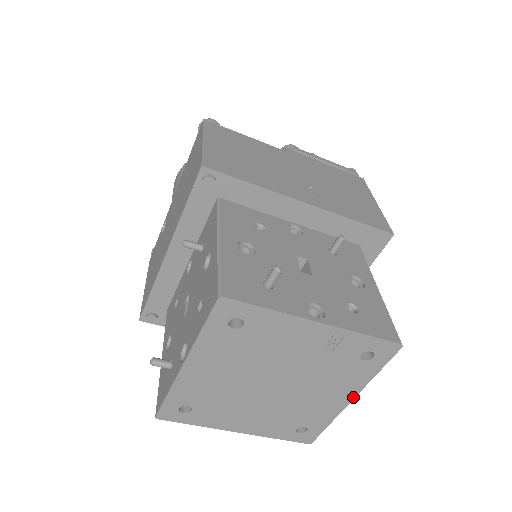
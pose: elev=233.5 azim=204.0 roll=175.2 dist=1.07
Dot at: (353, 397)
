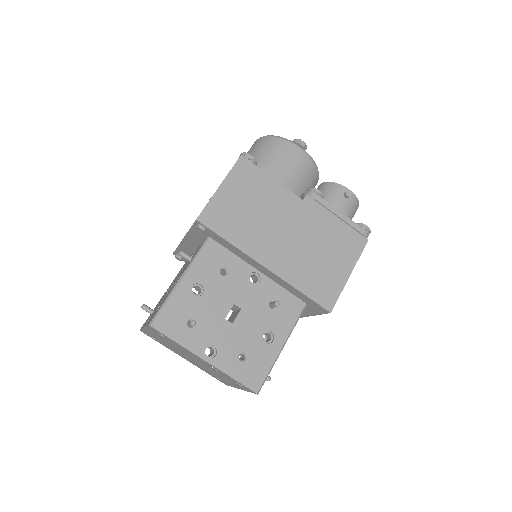
Dot at: occluded
